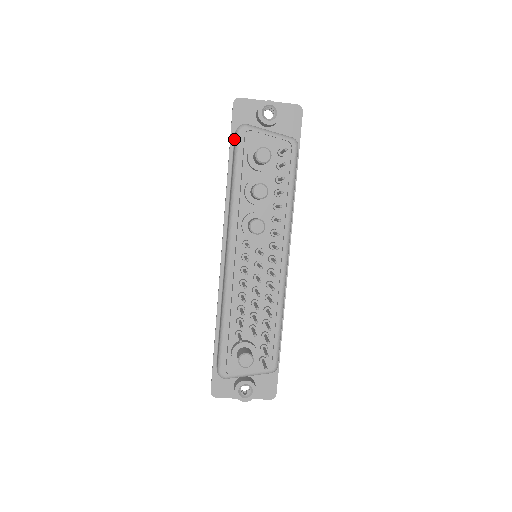
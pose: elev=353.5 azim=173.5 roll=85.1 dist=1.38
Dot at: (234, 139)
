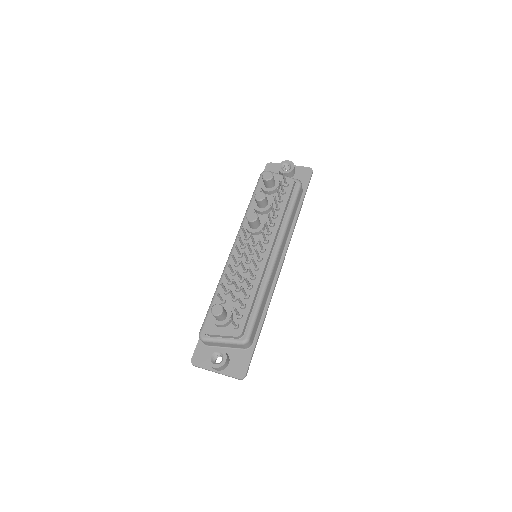
Dot at: occluded
